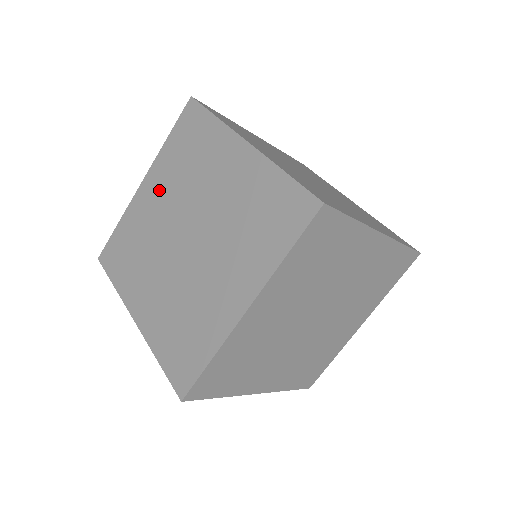
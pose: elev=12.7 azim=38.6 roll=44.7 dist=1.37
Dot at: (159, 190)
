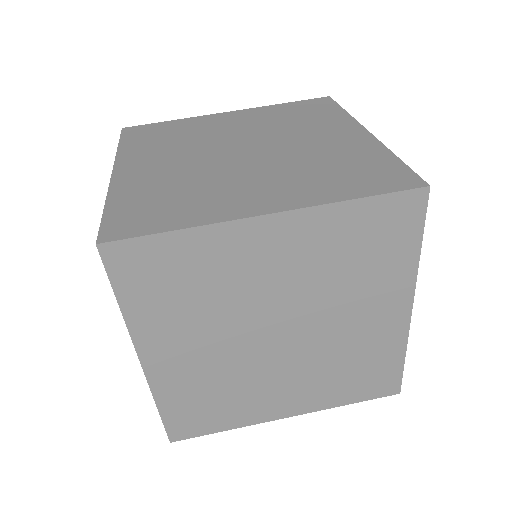
Dot at: (183, 344)
